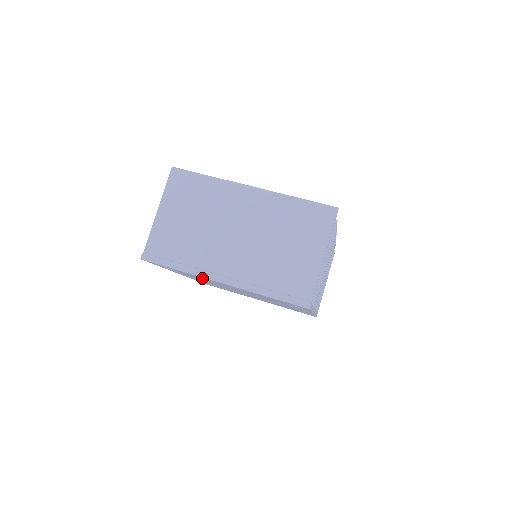
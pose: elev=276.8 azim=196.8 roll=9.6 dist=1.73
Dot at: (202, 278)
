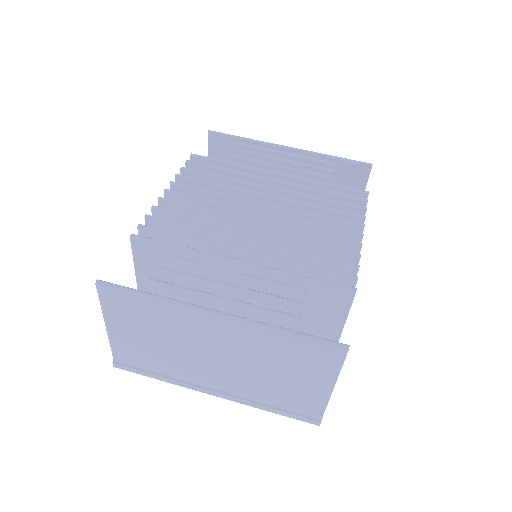
Dot at: occluded
